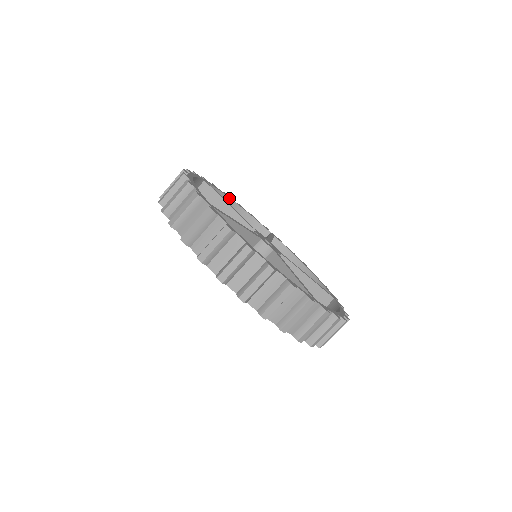
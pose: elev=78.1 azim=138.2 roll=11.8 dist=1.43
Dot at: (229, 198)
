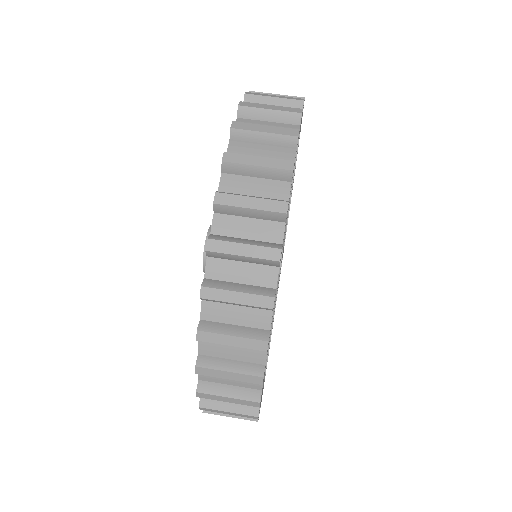
Dot at: occluded
